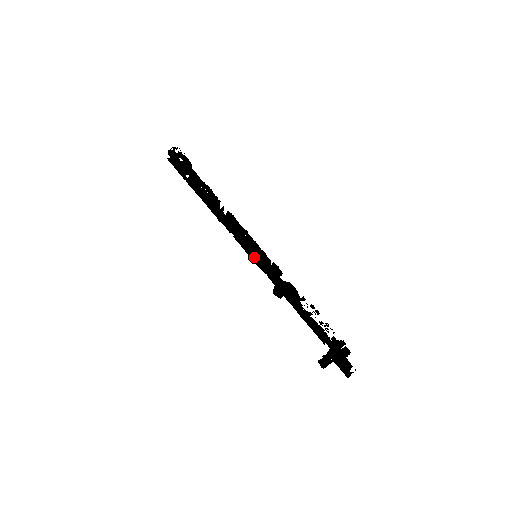
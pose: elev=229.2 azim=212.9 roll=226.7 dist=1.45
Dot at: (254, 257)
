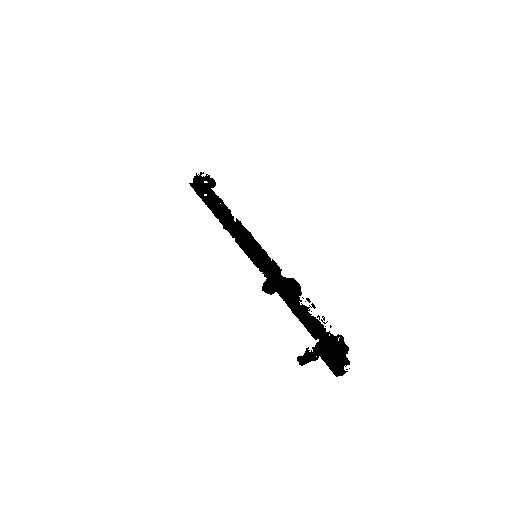
Dot at: (252, 257)
